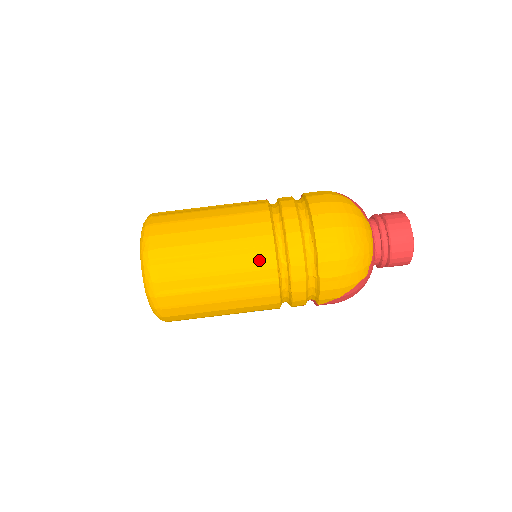
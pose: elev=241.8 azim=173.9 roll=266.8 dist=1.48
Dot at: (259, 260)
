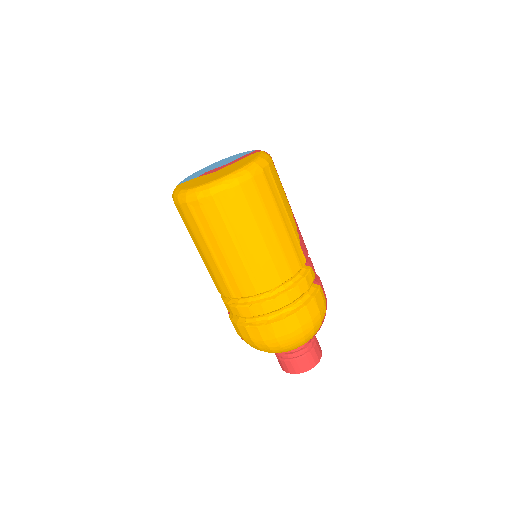
Dot at: (245, 283)
